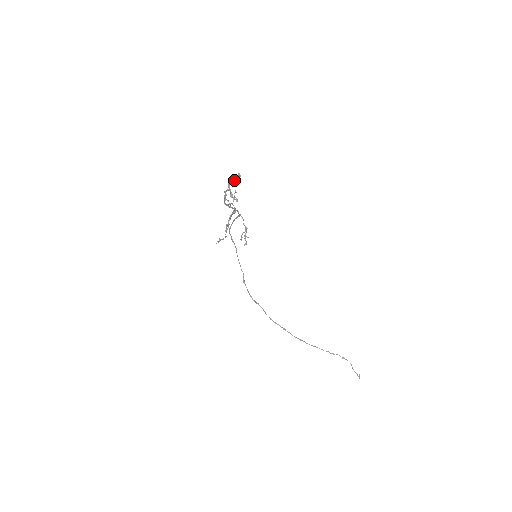
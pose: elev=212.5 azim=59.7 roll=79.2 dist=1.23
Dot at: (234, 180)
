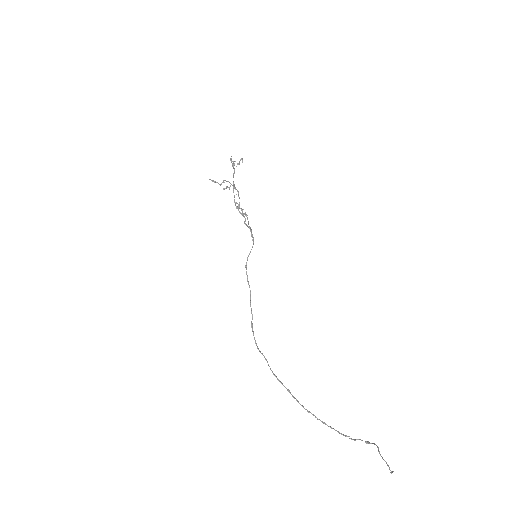
Dot at: (238, 163)
